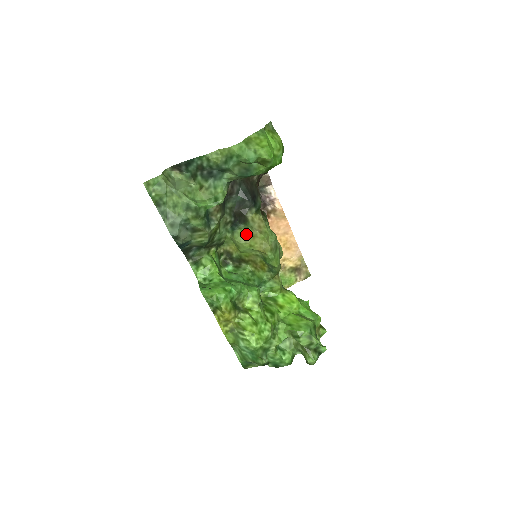
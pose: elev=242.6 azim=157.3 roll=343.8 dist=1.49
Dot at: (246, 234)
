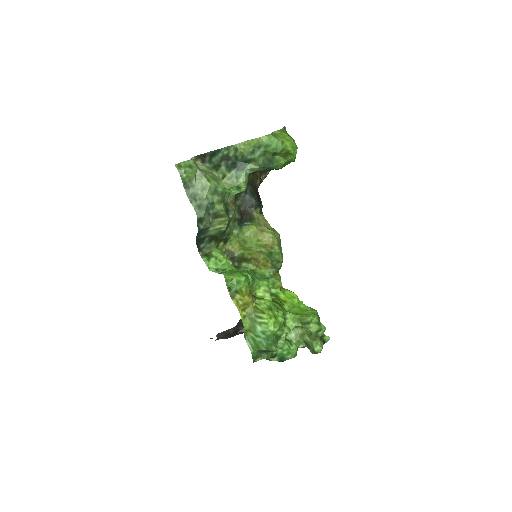
Dot at: (255, 229)
